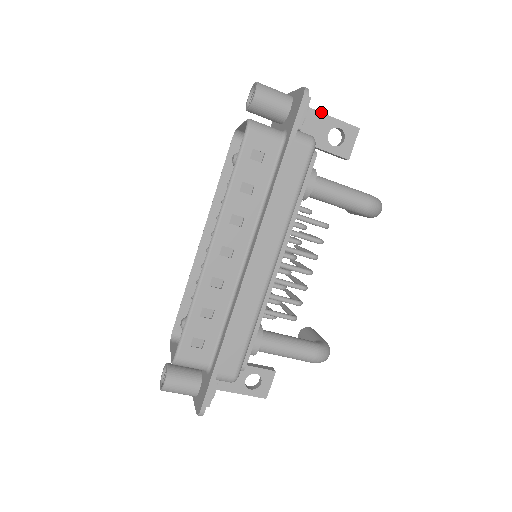
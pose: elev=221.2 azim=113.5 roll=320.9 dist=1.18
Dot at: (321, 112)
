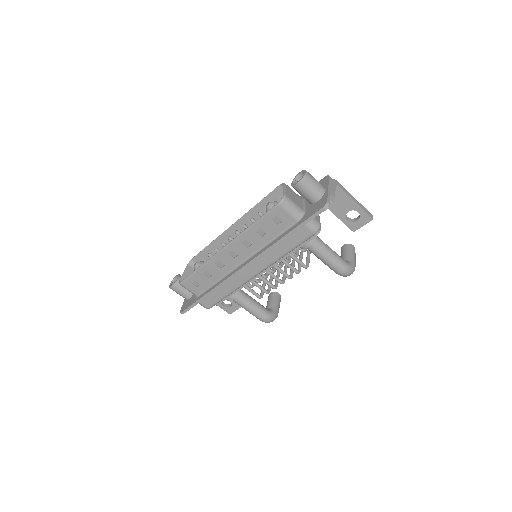
Dot at: (351, 198)
